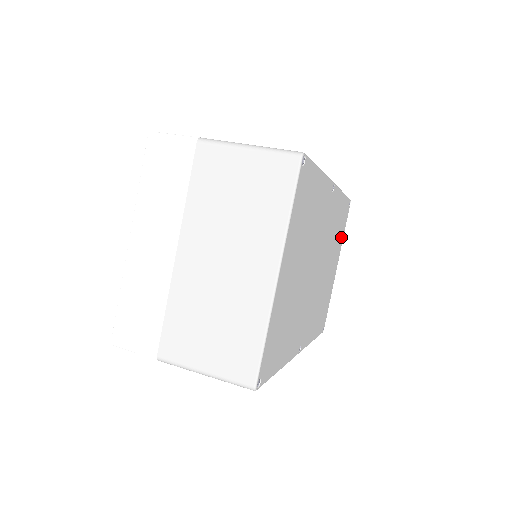
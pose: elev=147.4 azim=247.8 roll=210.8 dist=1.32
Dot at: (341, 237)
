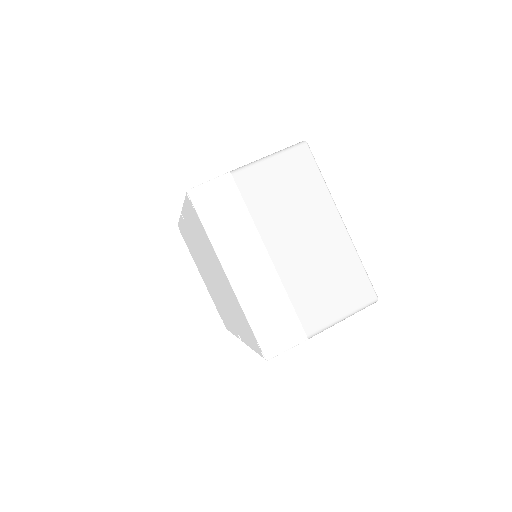
Dot at: occluded
